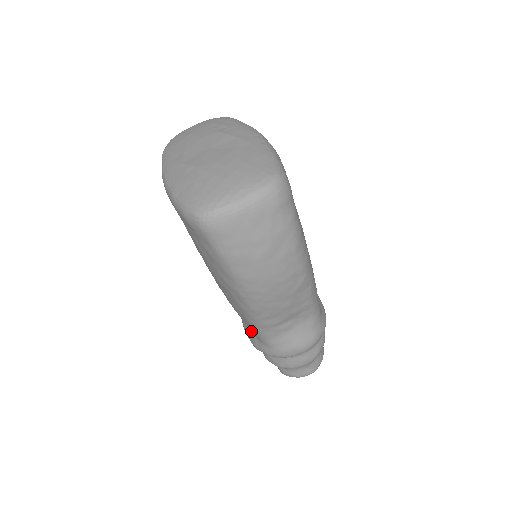
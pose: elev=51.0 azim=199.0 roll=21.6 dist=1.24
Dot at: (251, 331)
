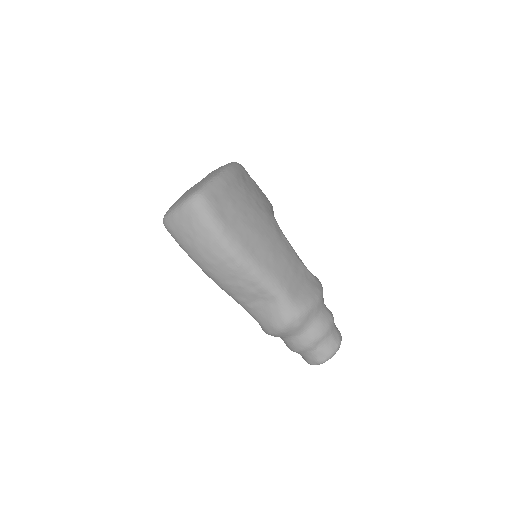
Dot at: occluded
